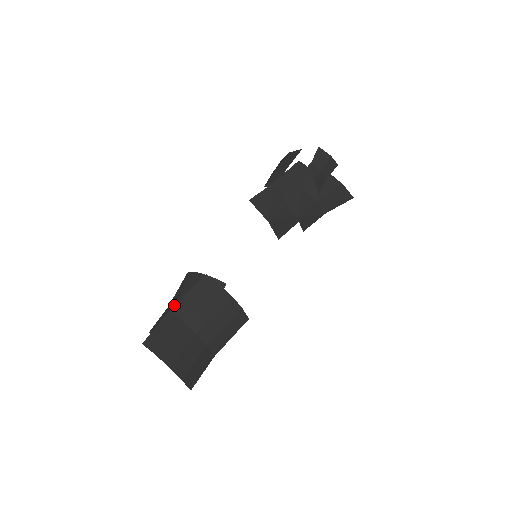
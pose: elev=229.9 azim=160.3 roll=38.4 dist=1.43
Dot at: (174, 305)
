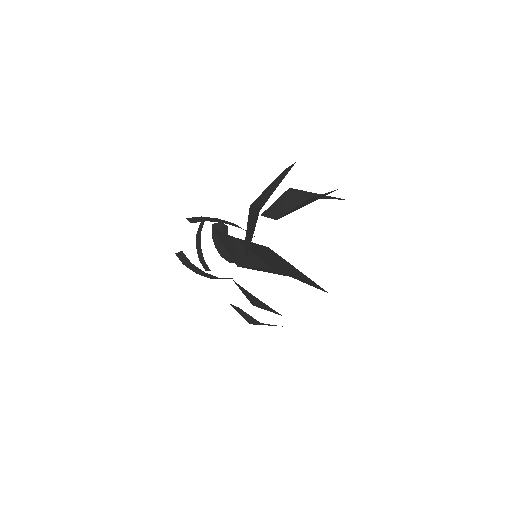
Dot at: occluded
